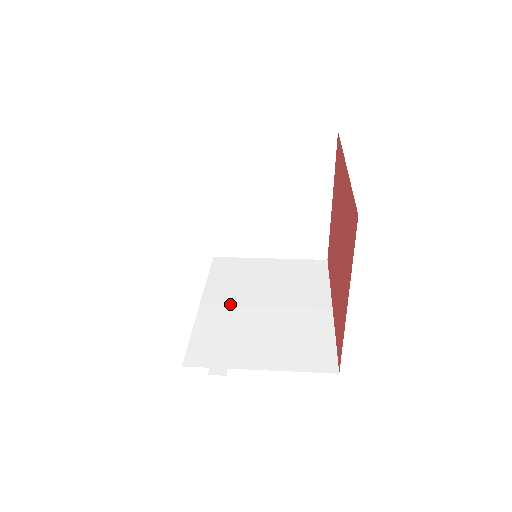
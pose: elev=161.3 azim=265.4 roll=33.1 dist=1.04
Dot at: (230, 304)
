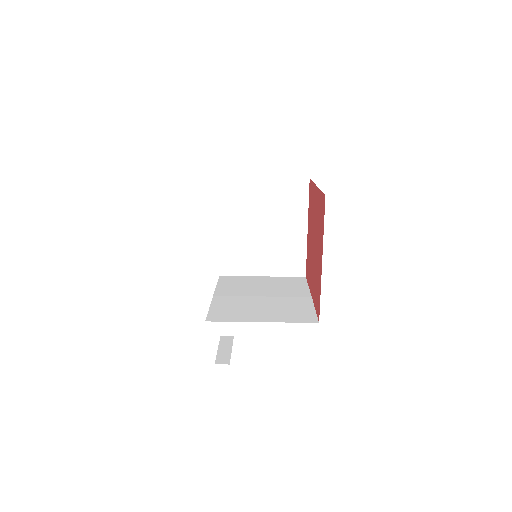
Dot at: (236, 295)
